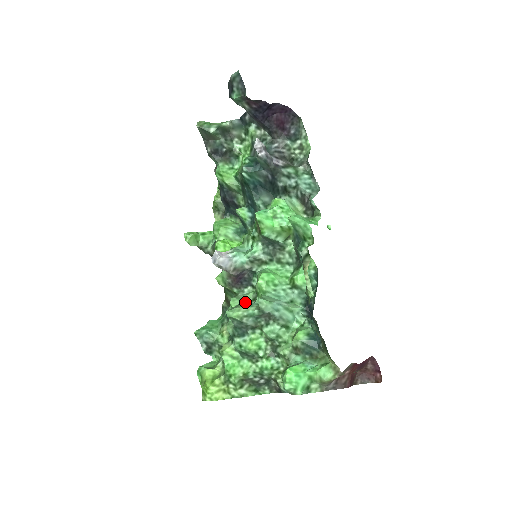
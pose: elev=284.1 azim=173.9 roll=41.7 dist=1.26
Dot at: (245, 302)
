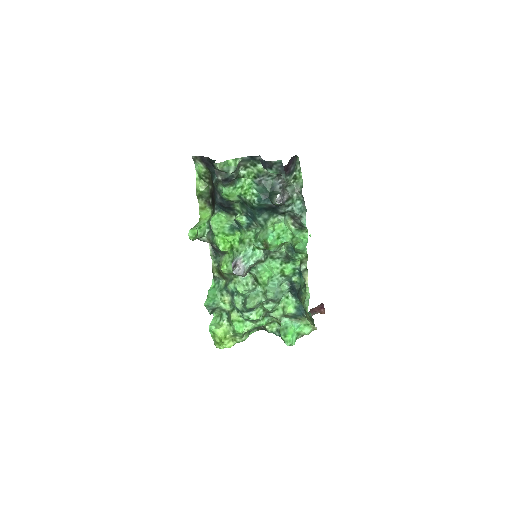
Dot at: (247, 286)
